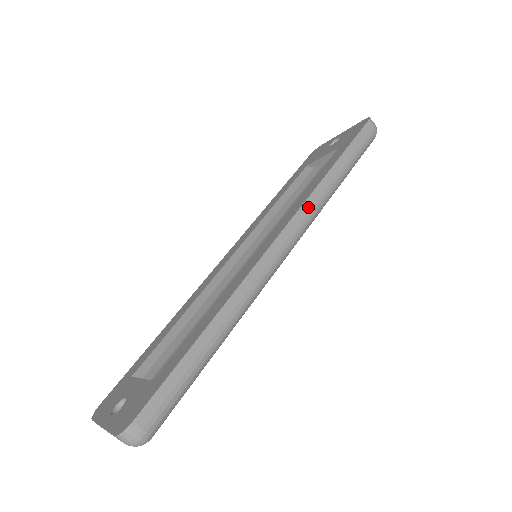
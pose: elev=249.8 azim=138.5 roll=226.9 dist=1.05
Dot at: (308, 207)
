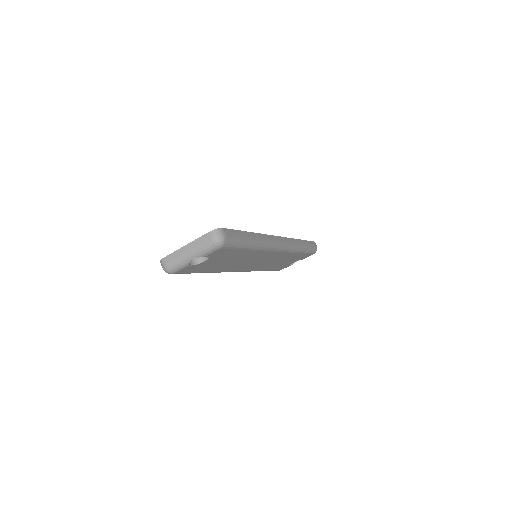
Dot at: (291, 241)
